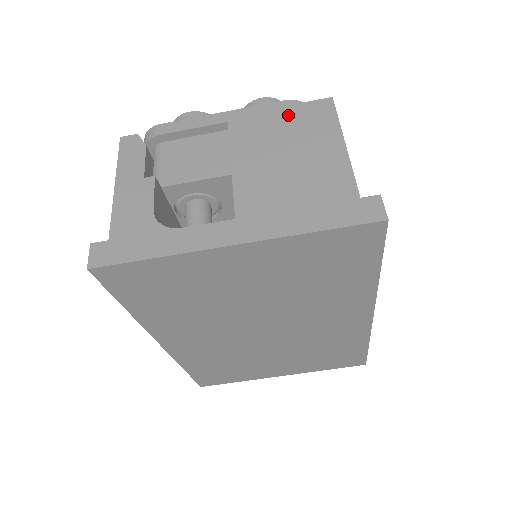
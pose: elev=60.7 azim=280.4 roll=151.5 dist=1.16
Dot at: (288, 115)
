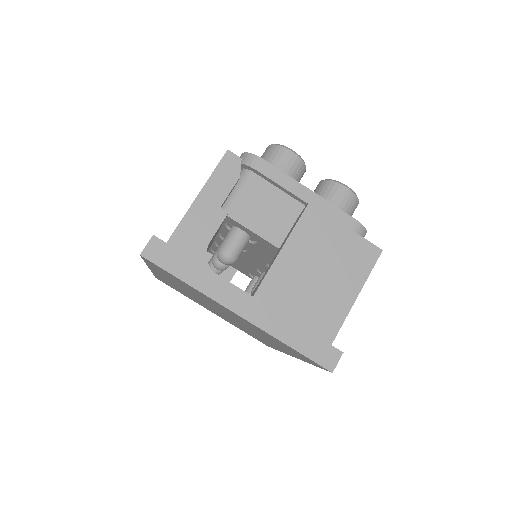
Dot at: (346, 239)
